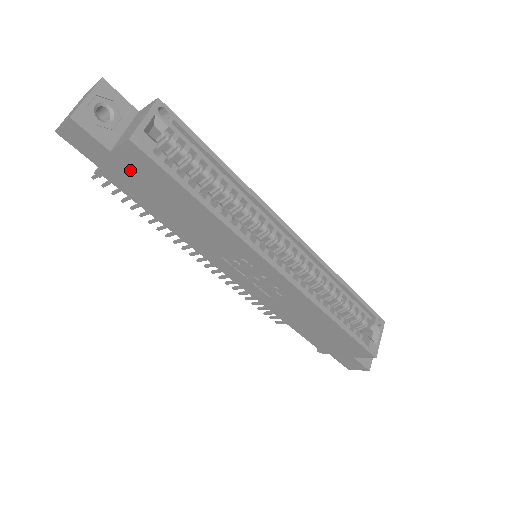
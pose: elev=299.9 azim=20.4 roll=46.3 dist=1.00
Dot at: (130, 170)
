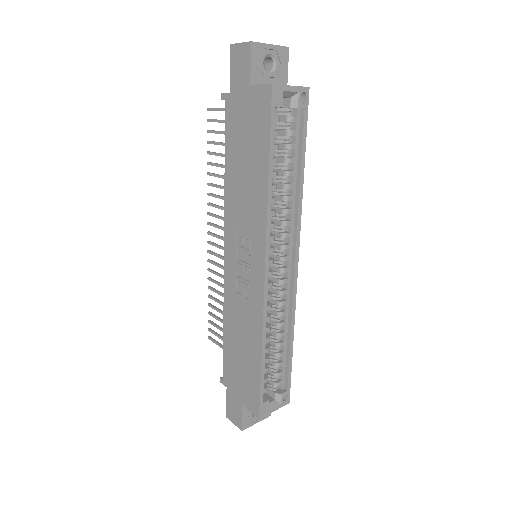
Dot at: (248, 108)
